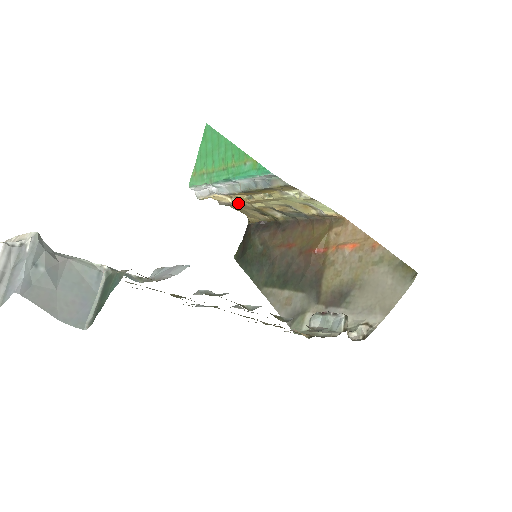
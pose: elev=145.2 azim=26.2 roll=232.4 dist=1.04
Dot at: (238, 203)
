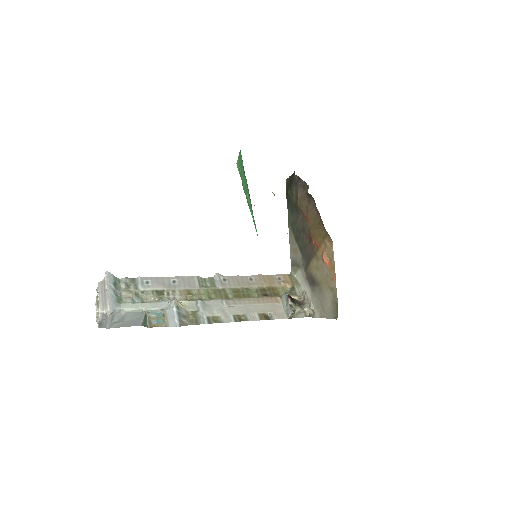
Dot at: occluded
